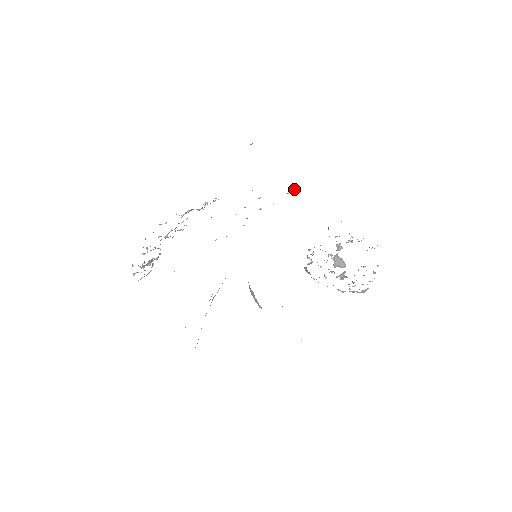
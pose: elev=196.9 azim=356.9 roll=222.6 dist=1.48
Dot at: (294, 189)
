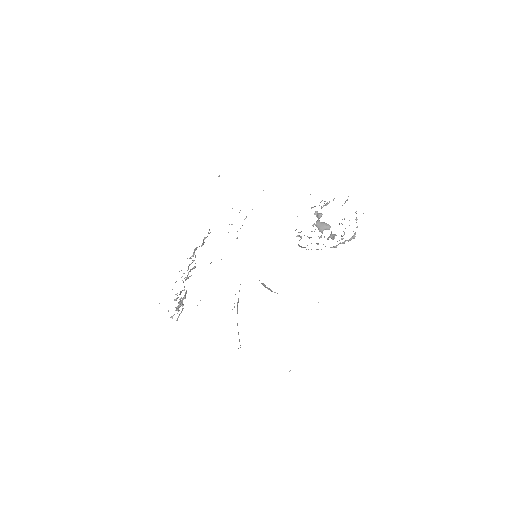
Dot at: (263, 190)
